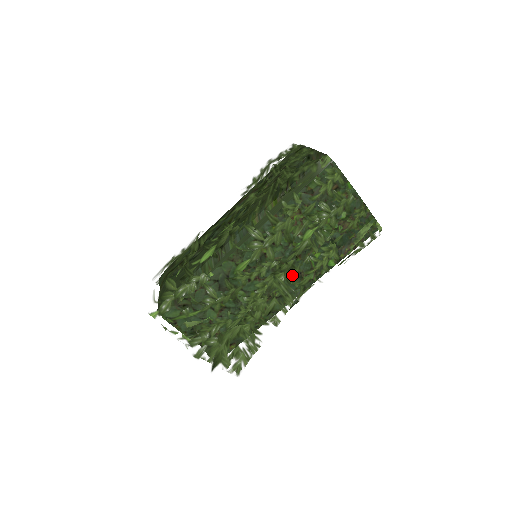
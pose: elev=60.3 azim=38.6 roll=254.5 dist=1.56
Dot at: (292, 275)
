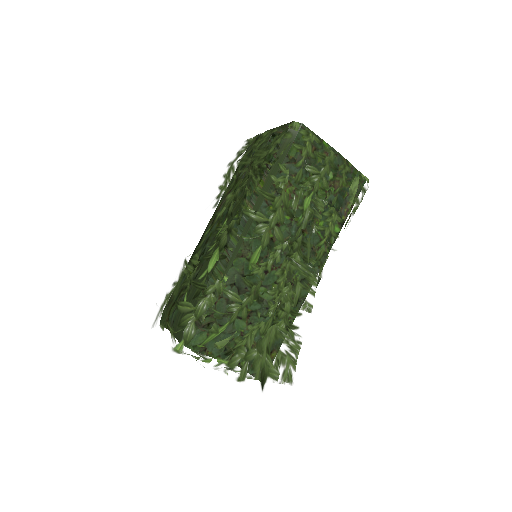
Dot at: (306, 252)
